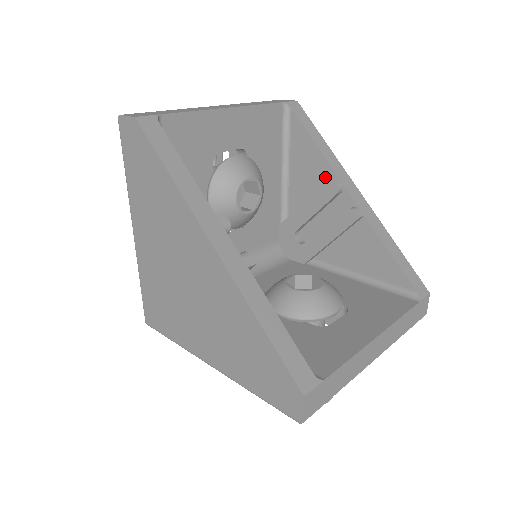
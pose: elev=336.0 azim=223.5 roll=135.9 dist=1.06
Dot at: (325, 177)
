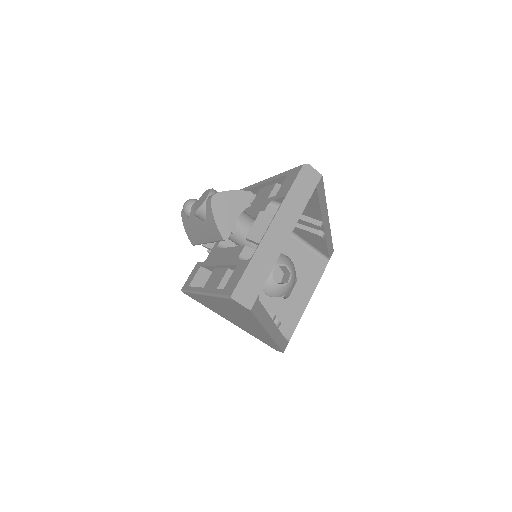
Dot at: (314, 216)
